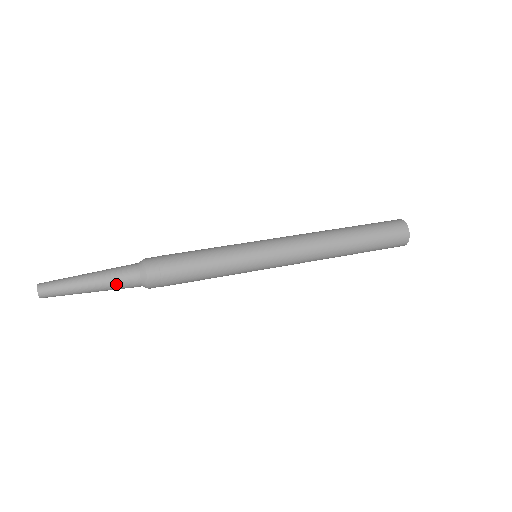
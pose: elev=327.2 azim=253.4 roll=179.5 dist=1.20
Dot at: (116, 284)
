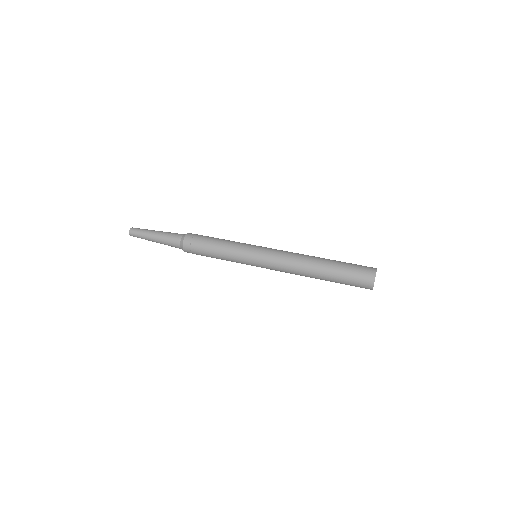
Dot at: (168, 245)
